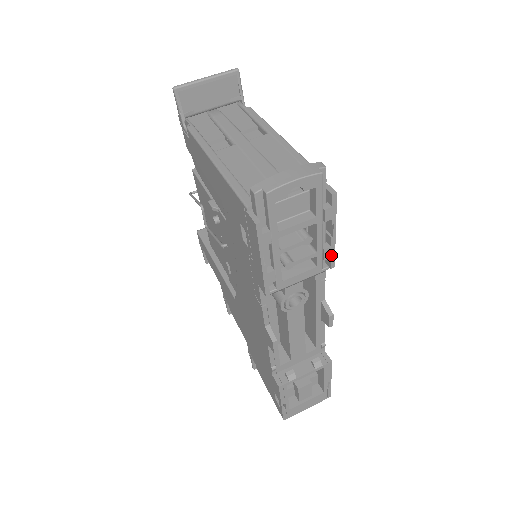
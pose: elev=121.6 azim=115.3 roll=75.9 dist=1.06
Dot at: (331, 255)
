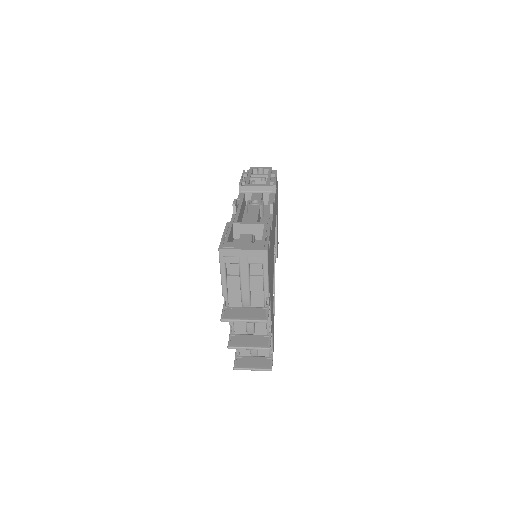
Dot at: (274, 182)
